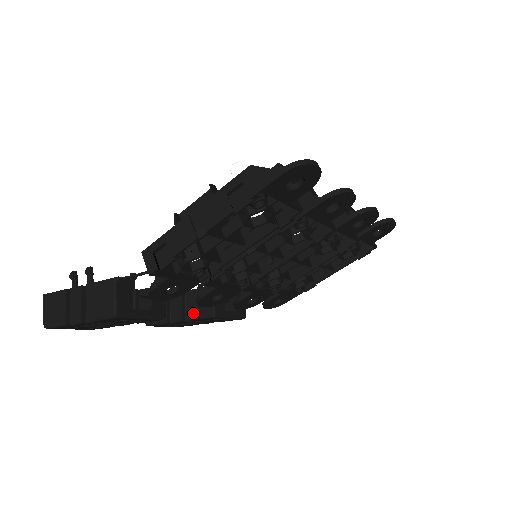
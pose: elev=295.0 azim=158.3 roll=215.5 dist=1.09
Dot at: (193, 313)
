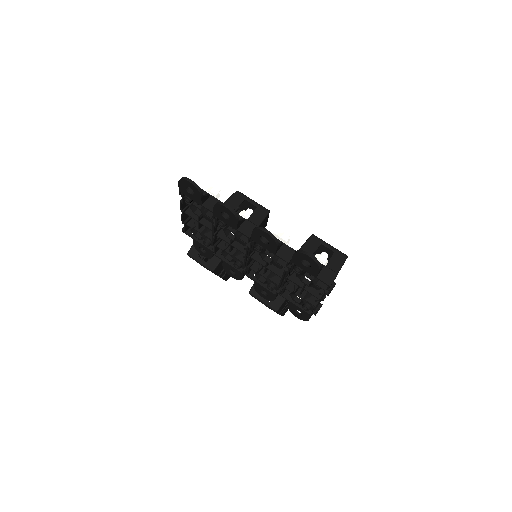
Dot at: occluded
